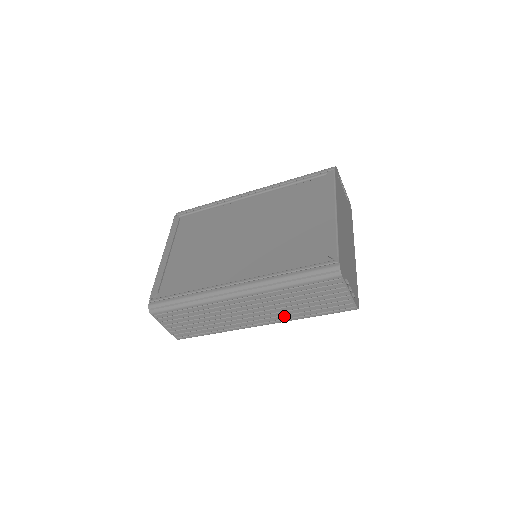
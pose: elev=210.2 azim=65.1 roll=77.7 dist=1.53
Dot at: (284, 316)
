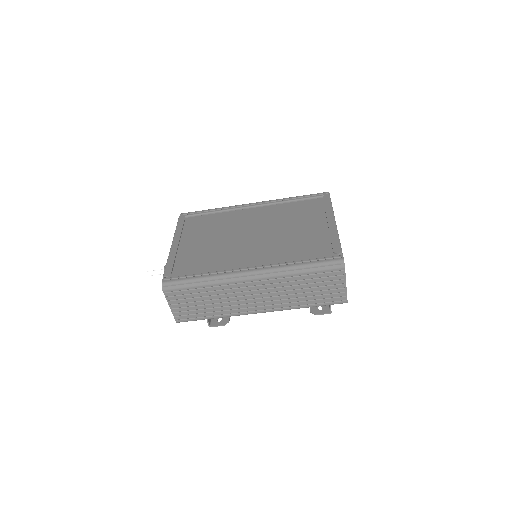
Dot at: (284, 304)
